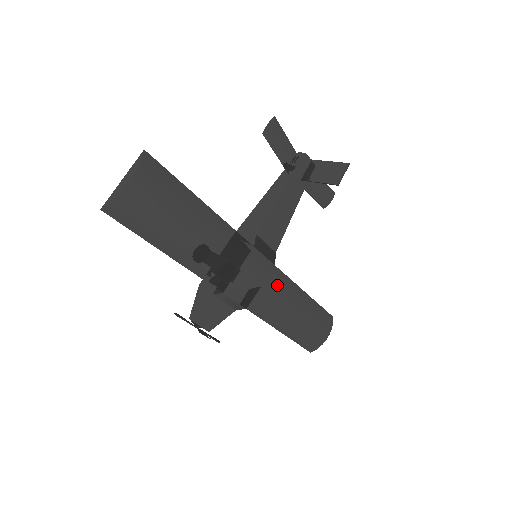
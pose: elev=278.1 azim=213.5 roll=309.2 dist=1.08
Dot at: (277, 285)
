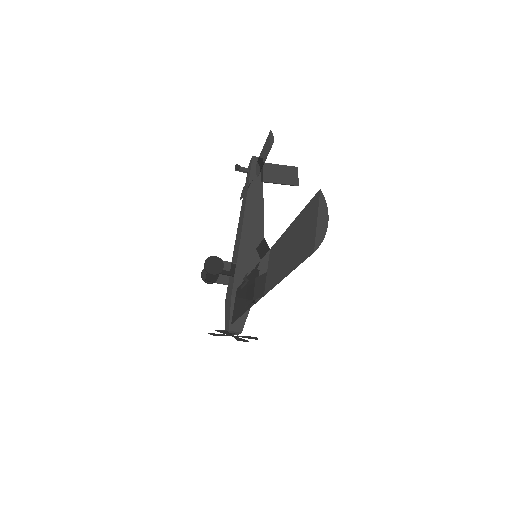
Dot at: occluded
